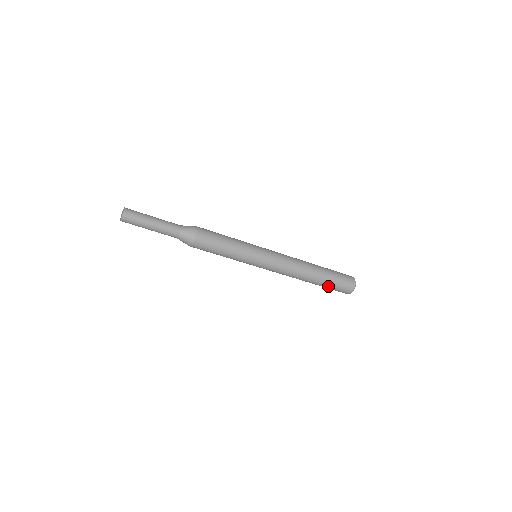
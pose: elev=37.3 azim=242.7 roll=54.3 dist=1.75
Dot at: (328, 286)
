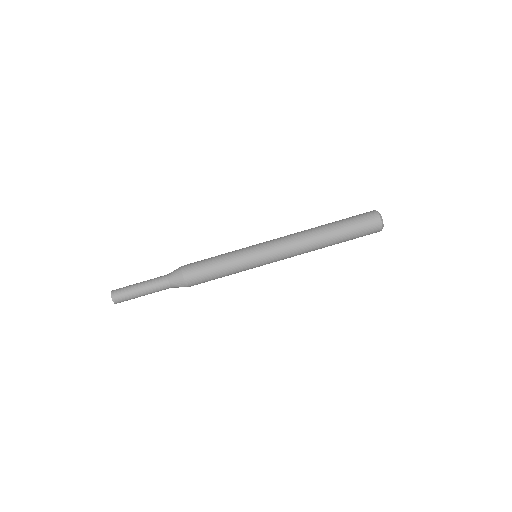
Dot at: (349, 228)
